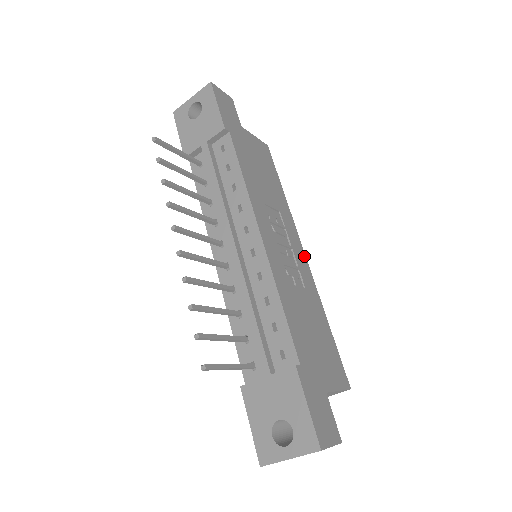
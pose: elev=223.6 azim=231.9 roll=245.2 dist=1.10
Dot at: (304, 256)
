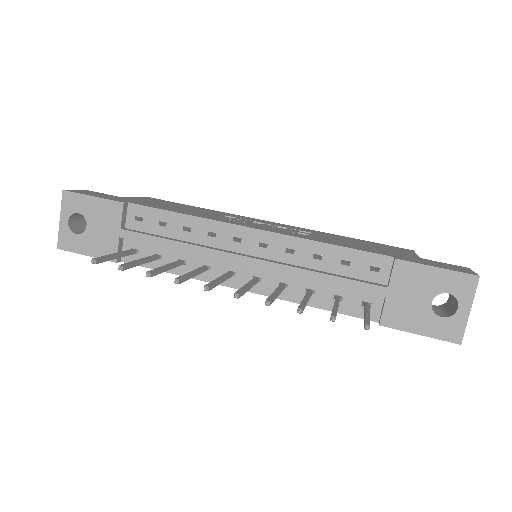
Dot at: (275, 223)
